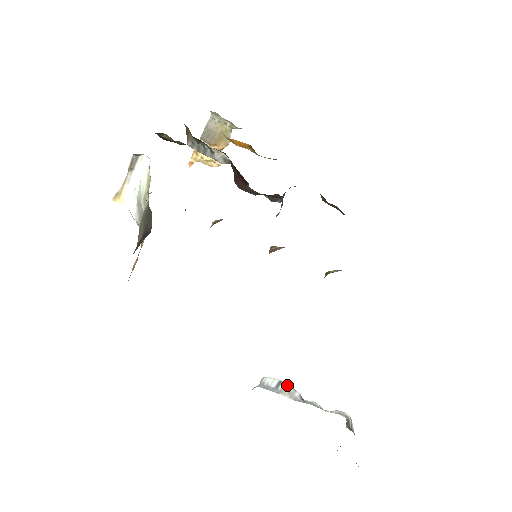
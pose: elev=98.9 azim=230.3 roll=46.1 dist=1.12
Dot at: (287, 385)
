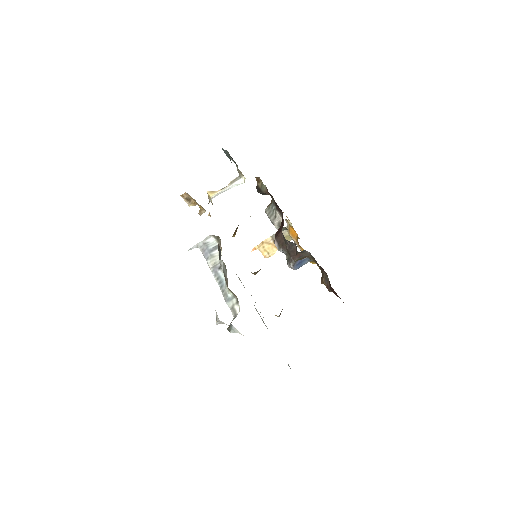
Dot at: occluded
